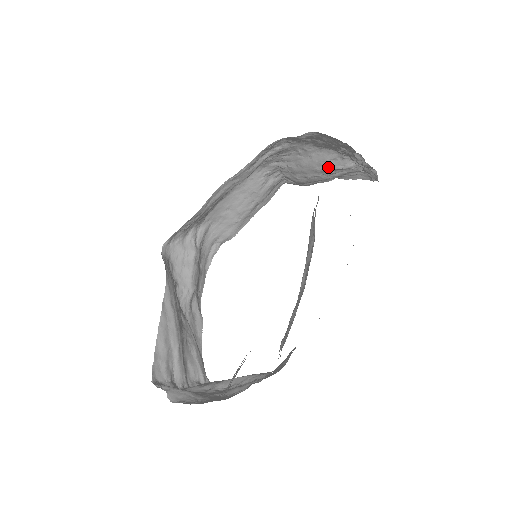
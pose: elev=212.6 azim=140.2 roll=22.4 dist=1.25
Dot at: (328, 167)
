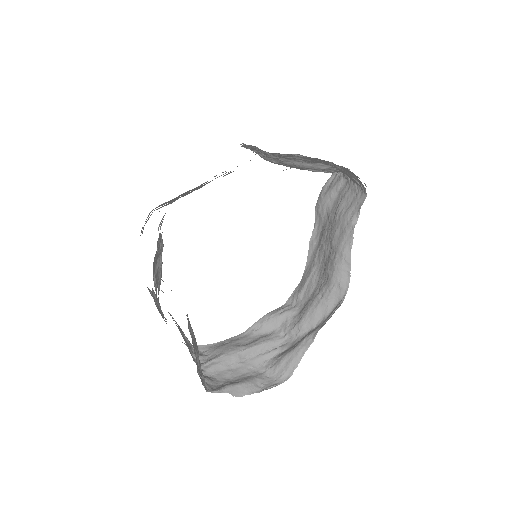
Dot at: (319, 171)
